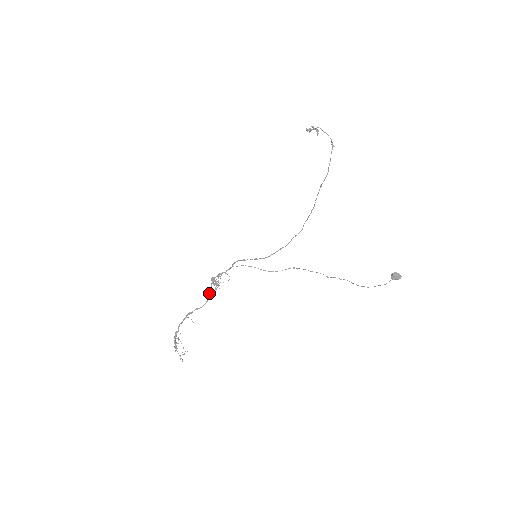
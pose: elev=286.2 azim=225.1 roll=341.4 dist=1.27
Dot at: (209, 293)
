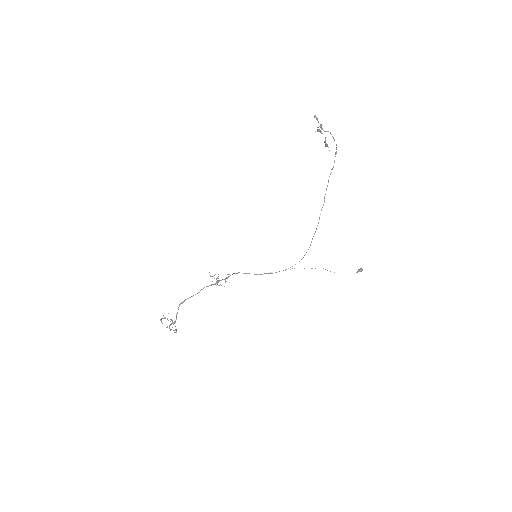
Dot at: occluded
